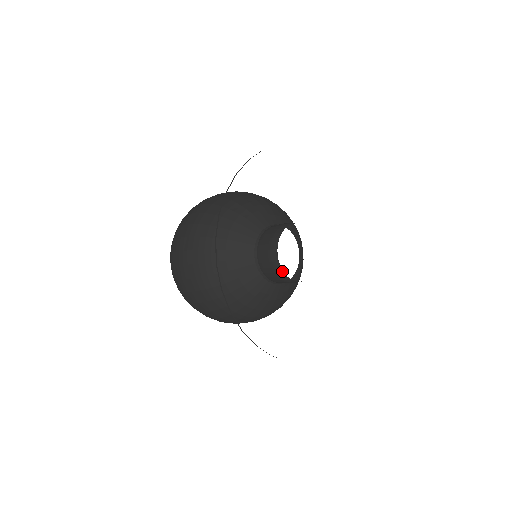
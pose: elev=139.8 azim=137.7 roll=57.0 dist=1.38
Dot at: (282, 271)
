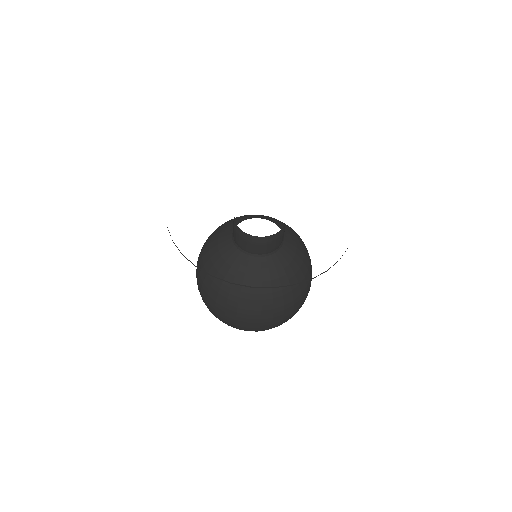
Dot at: (235, 222)
